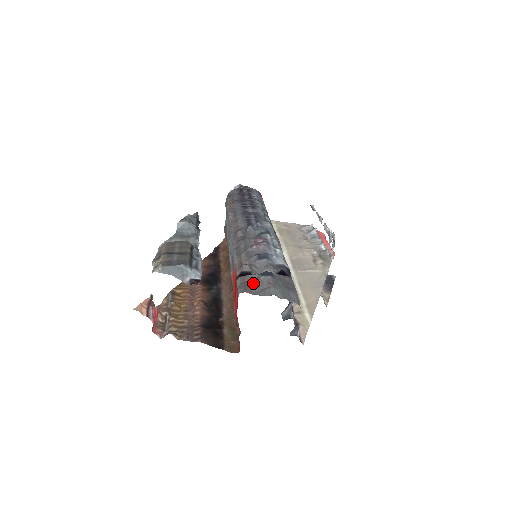
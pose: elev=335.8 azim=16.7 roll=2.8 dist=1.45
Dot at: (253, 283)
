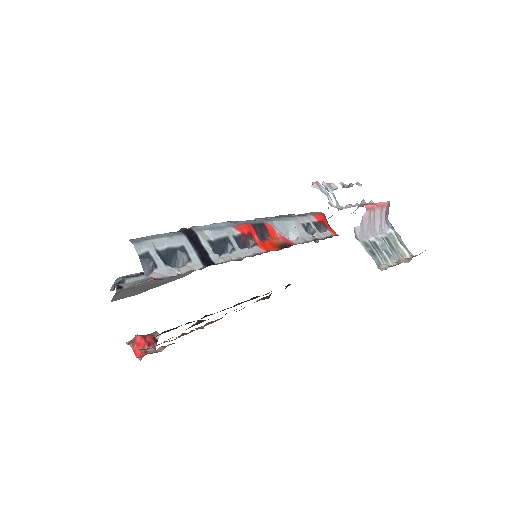
Dot at: occluded
